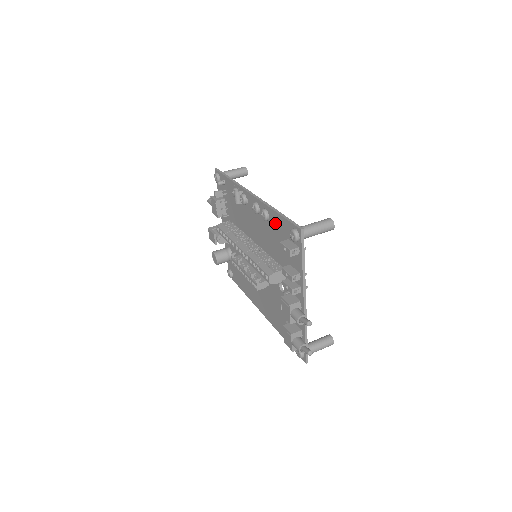
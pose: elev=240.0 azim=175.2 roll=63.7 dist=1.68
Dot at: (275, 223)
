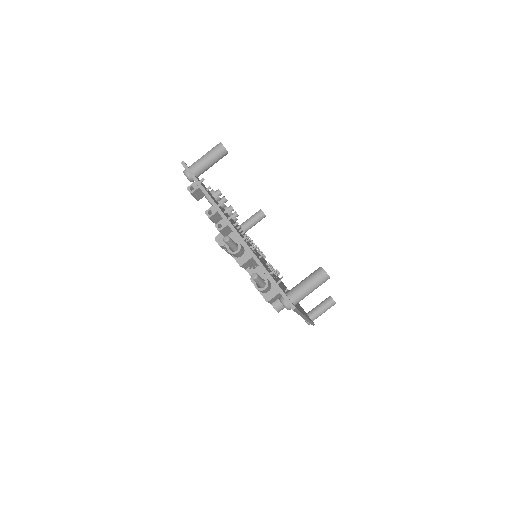
Dot at: occluded
